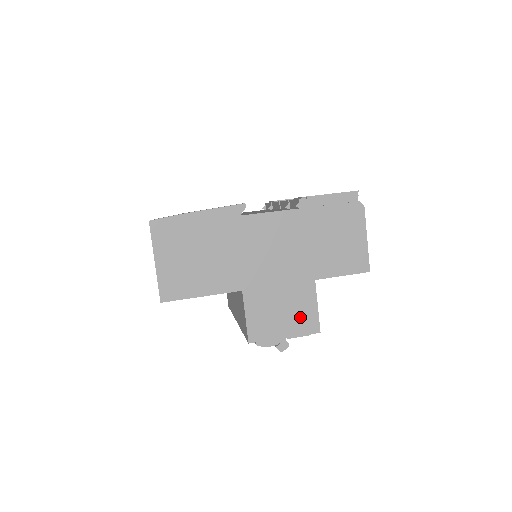
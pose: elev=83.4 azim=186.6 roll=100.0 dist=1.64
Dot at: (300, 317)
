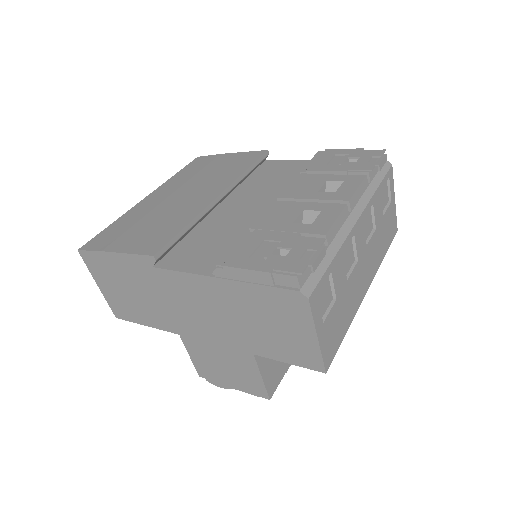
Dot at: (244, 378)
